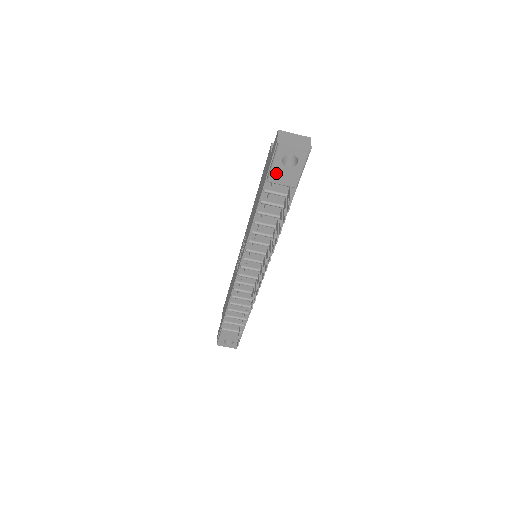
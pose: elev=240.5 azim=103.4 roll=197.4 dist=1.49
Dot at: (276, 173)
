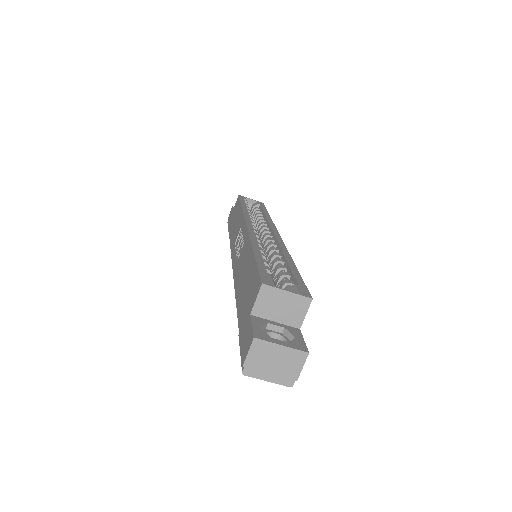
Dot at: occluded
